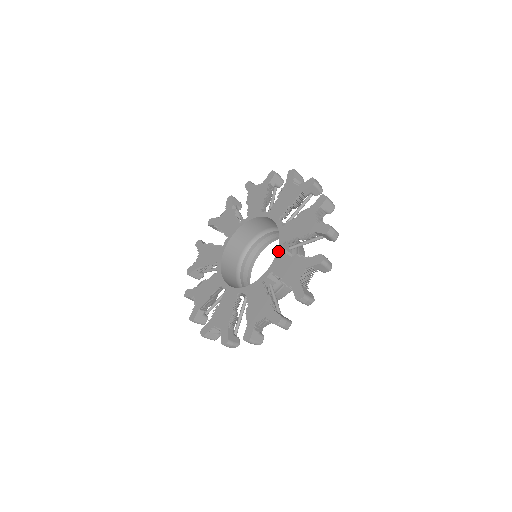
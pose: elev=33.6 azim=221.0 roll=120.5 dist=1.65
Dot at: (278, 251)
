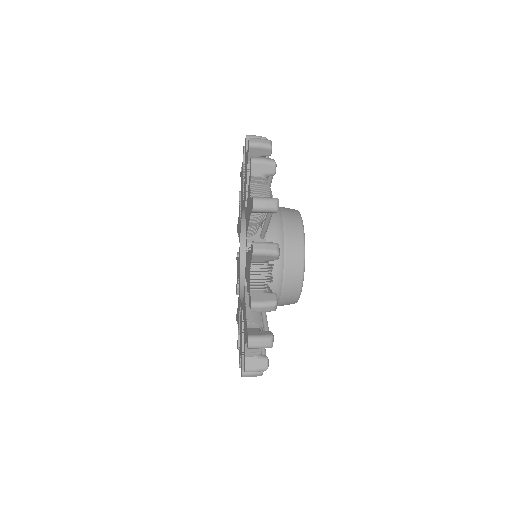
Dot at: (244, 286)
